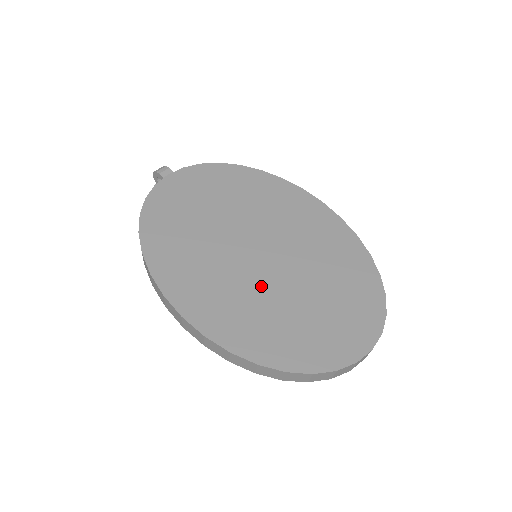
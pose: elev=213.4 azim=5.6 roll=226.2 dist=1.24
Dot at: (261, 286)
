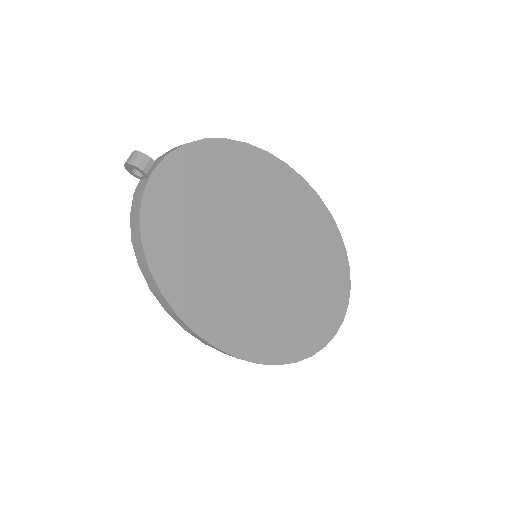
Dot at: (270, 293)
